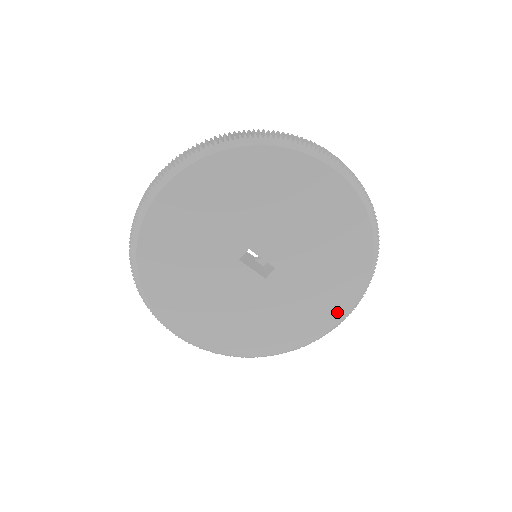
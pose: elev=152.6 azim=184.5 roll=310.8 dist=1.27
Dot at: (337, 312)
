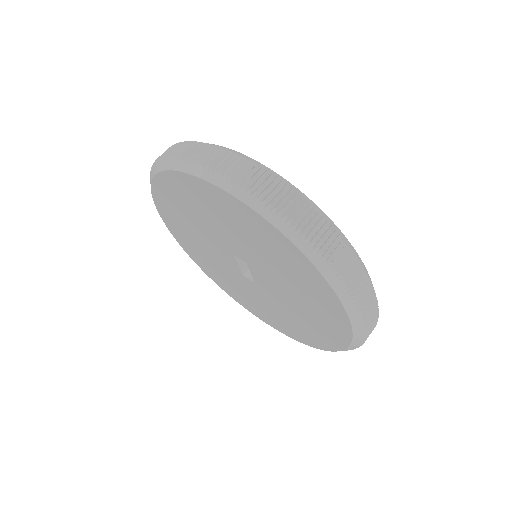
Dot at: (274, 324)
